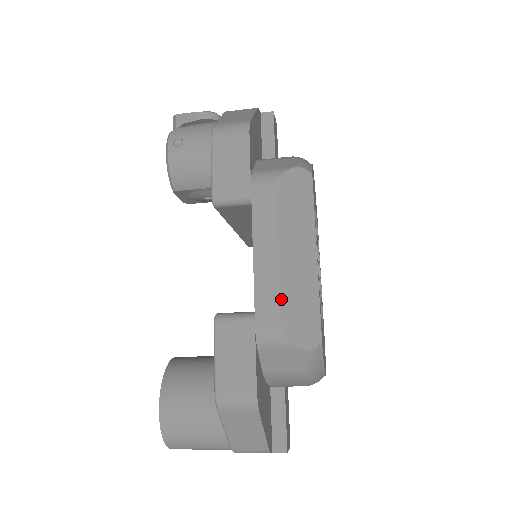
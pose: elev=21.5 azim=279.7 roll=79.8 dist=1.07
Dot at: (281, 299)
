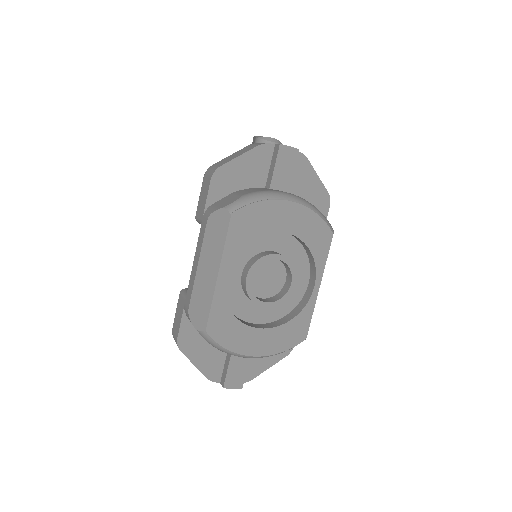
Dot at: (192, 294)
